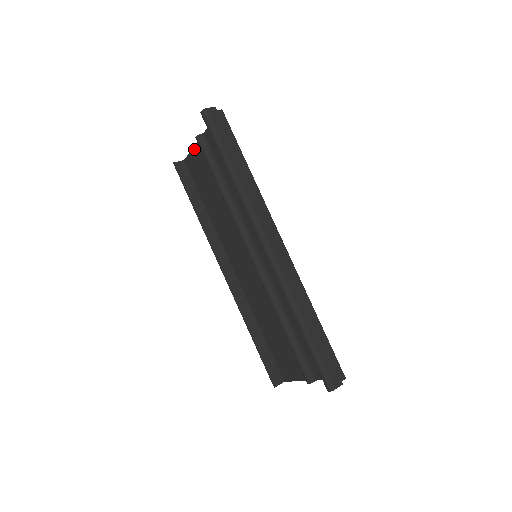
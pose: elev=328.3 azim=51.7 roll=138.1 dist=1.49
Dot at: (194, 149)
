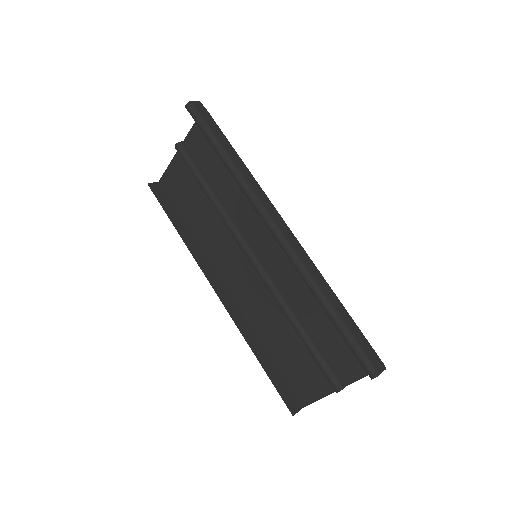
Dot at: (171, 164)
